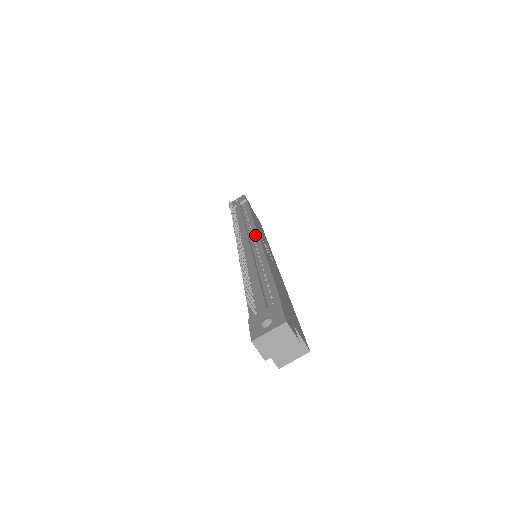
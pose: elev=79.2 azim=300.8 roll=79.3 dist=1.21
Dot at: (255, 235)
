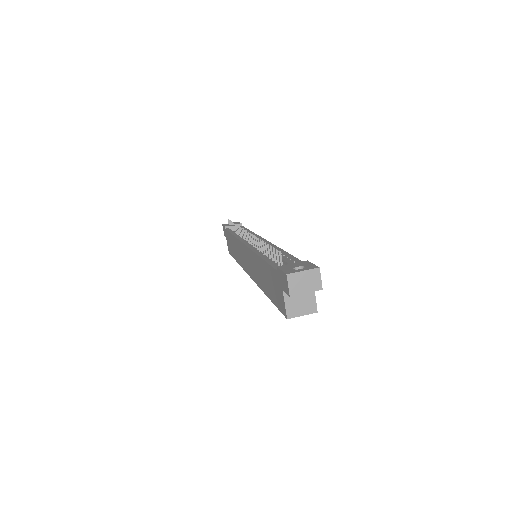
Dot at: (261, 238)
